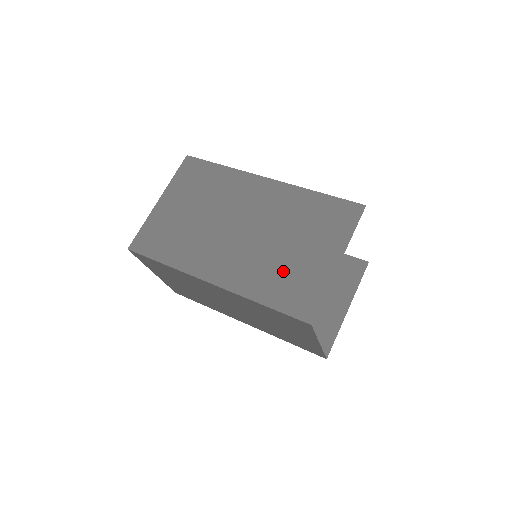
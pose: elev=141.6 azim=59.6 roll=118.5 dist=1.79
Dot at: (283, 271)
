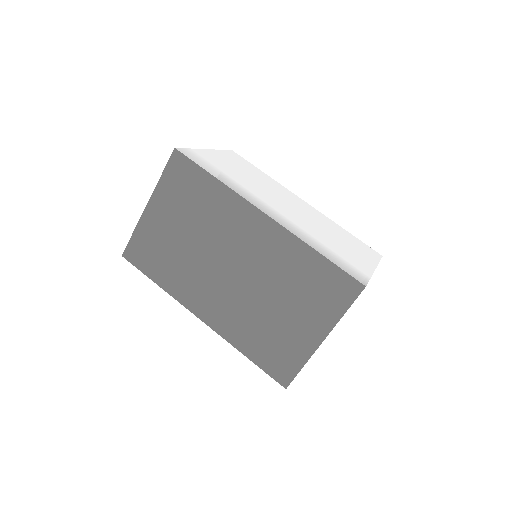
Dot at: (268, 331)
